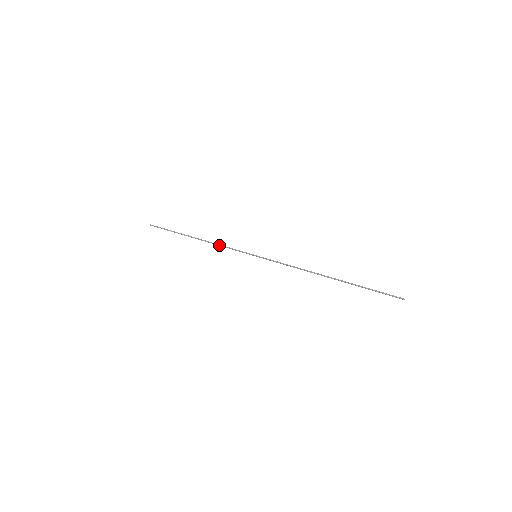
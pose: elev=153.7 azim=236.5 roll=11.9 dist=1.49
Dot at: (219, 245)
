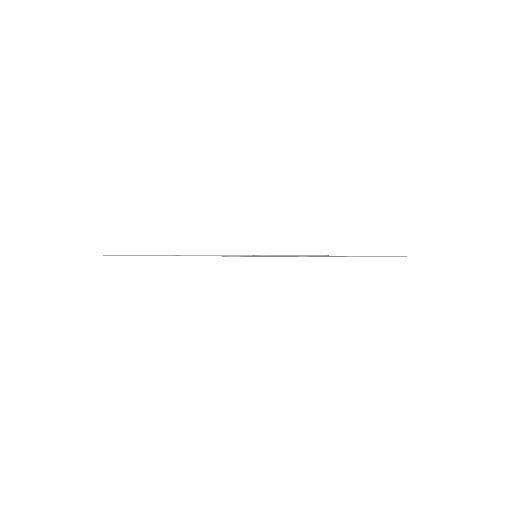
Dot at: occluded
